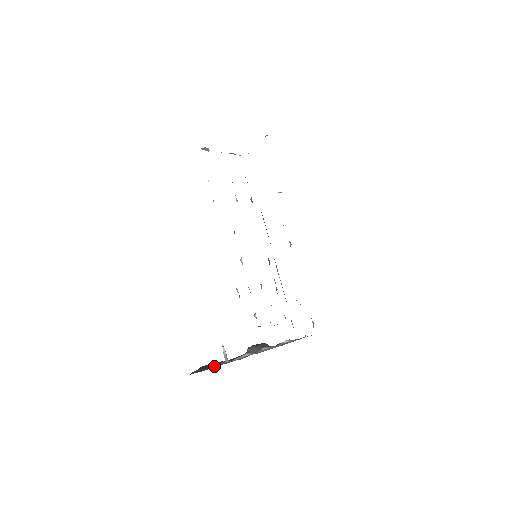
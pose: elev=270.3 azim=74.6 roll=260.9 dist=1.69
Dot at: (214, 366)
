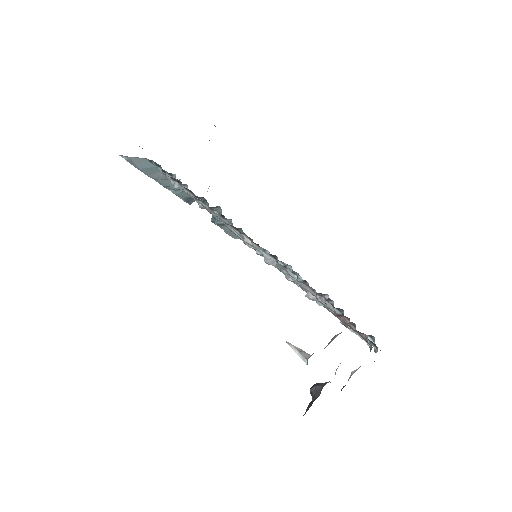
Dot at: occluded
